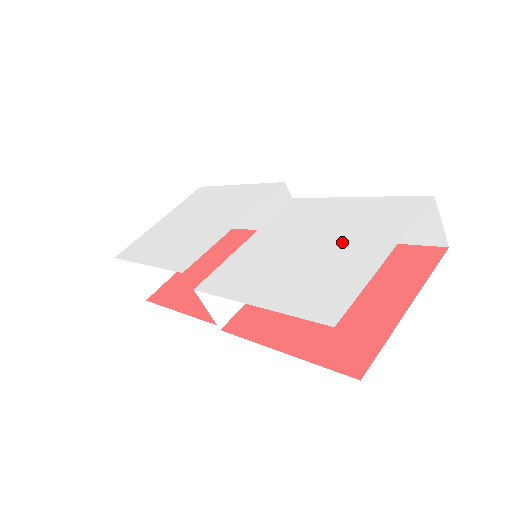
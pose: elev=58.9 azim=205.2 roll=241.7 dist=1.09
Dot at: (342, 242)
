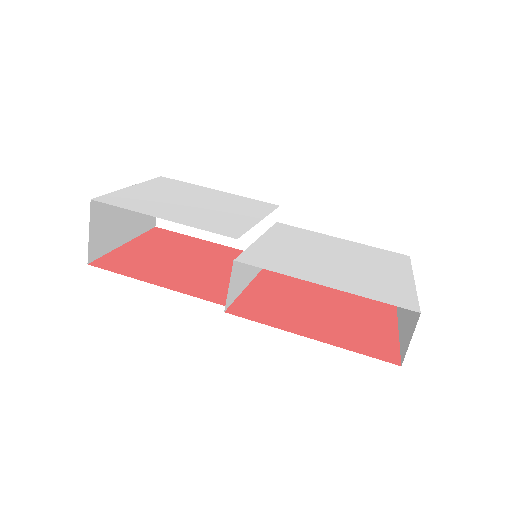
Dot at: (366, 264)
